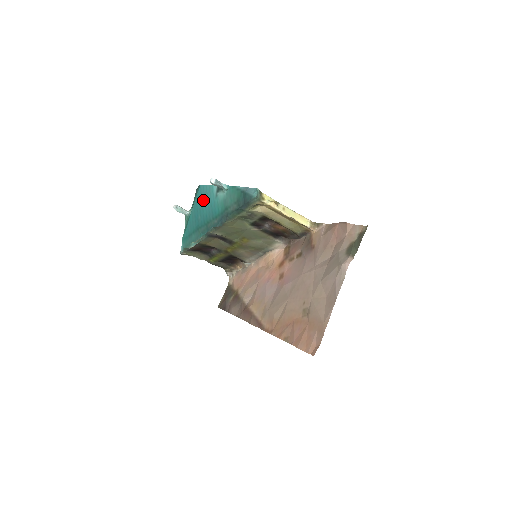
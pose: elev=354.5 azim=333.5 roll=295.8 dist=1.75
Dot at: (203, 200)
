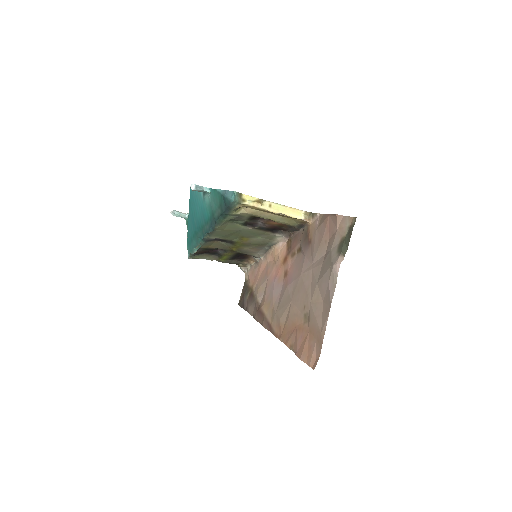
Dot at: (195, 203)
